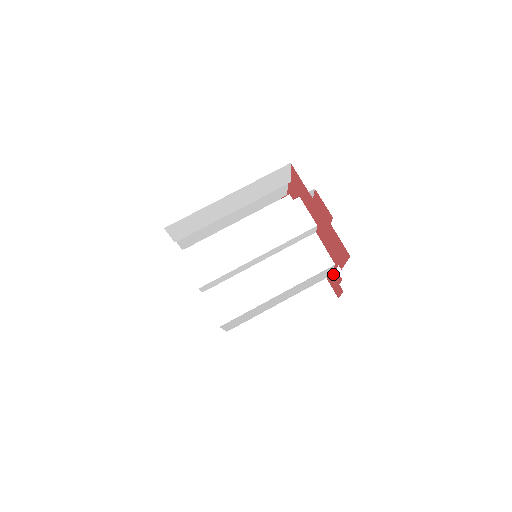
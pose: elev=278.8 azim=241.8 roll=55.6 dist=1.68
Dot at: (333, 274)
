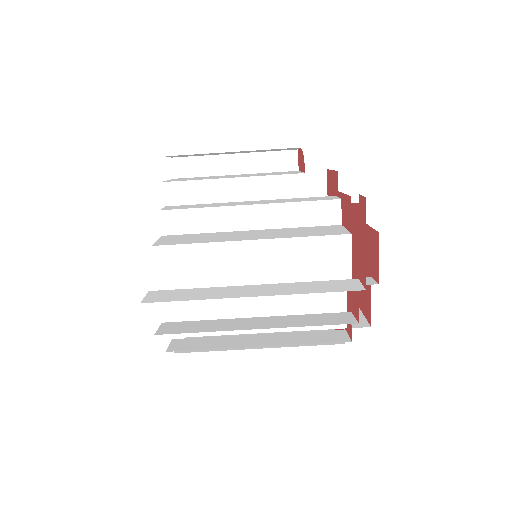
Dot at: occluded
